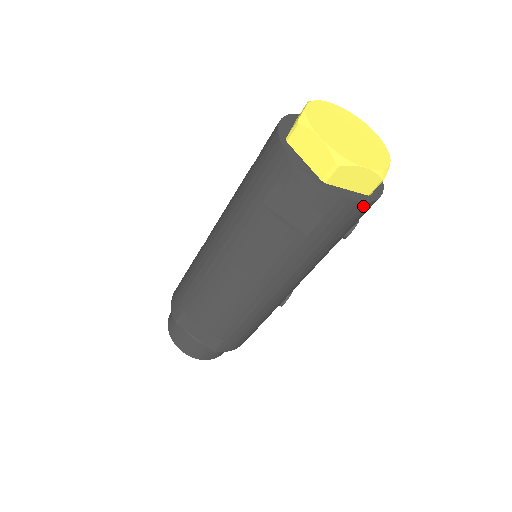
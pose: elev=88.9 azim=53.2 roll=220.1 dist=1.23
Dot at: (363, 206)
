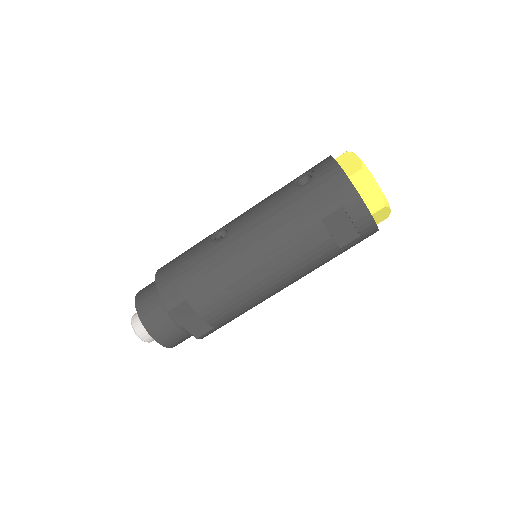
Dot at: occluded
